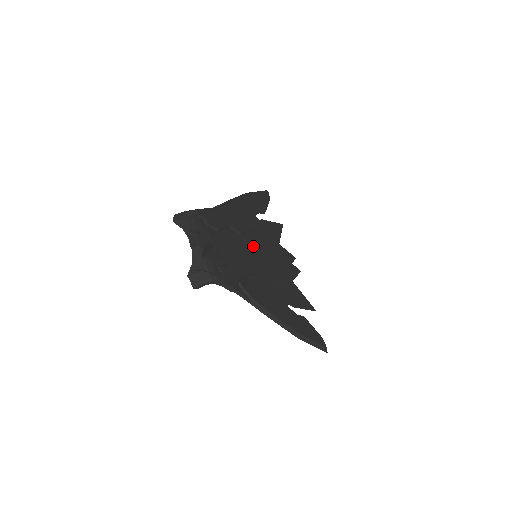
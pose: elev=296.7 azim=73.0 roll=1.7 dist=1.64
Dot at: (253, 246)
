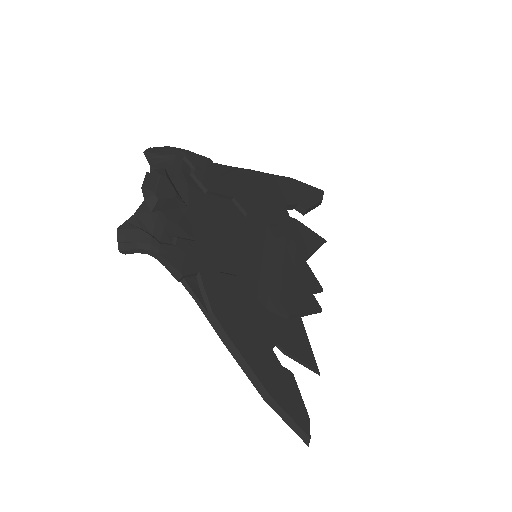
Dot at: (259, 241)
